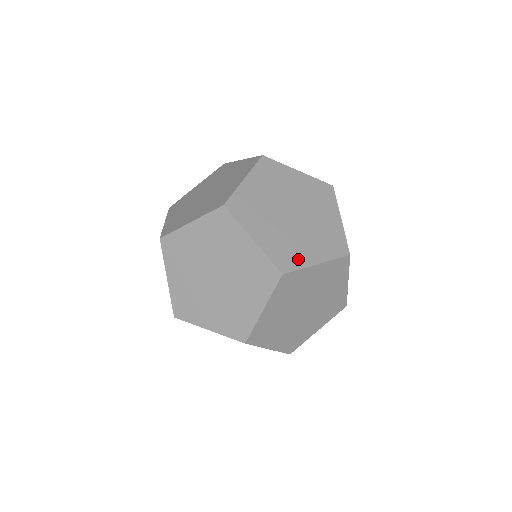
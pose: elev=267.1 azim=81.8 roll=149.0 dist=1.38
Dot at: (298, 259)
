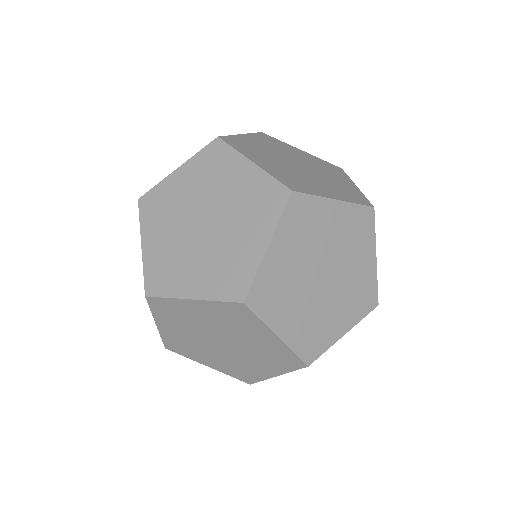
Dot at: (310, 189)
